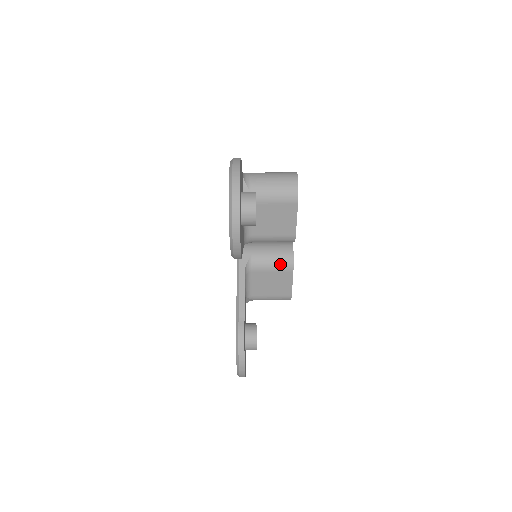
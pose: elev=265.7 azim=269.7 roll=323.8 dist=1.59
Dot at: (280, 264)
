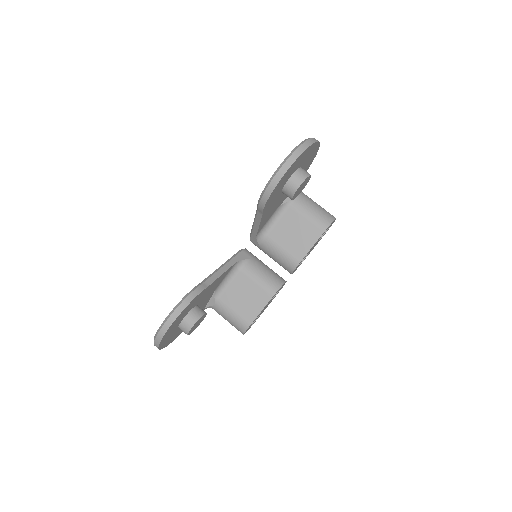
Dot at: (267, 283)
